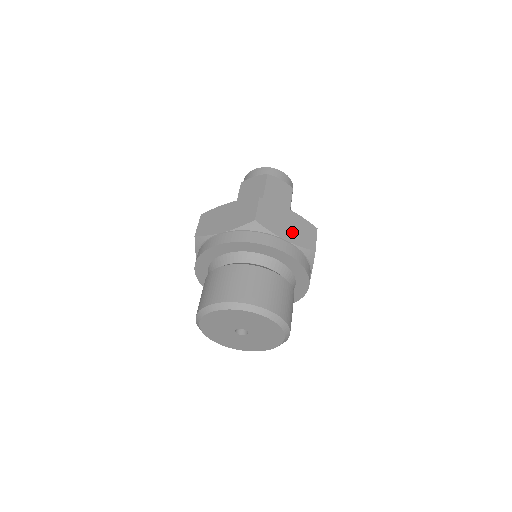
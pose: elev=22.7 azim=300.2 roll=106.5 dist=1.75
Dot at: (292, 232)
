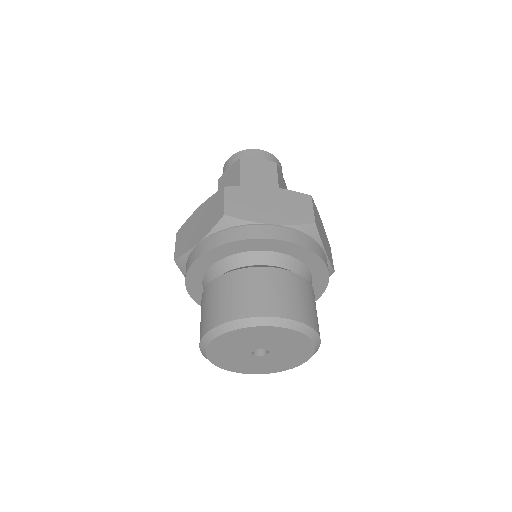
Dot at: (326, 246)
